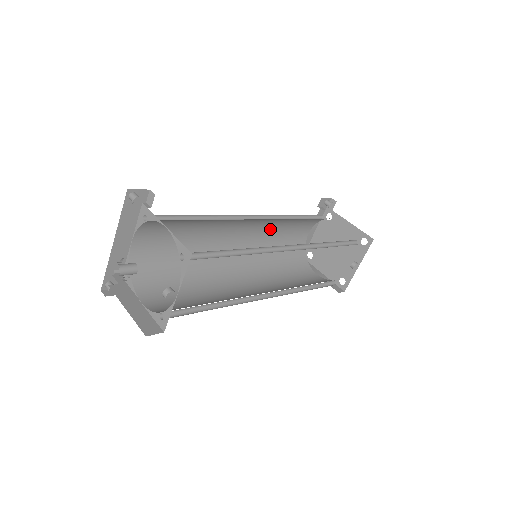
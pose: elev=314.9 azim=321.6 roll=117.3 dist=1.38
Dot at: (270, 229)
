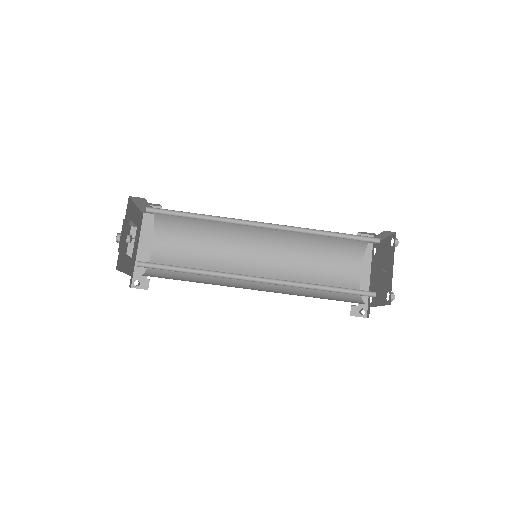
Dot at: (297, 259)
